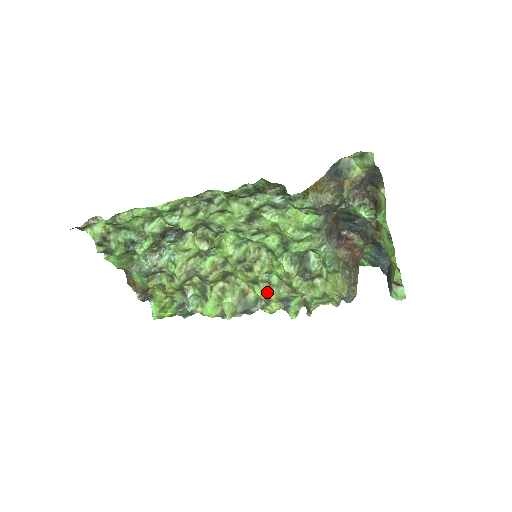
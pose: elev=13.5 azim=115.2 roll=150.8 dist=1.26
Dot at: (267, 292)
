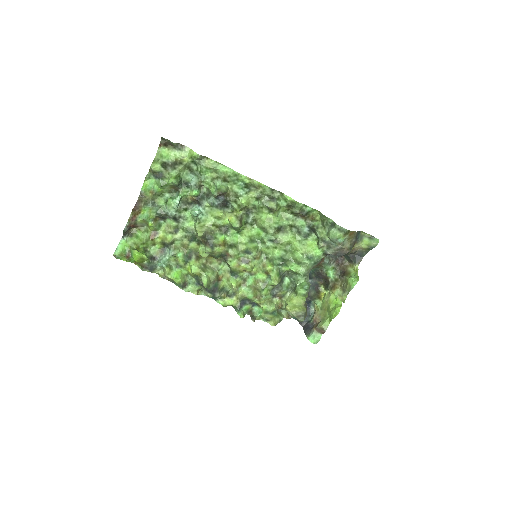
Dot at: (239, 287)
